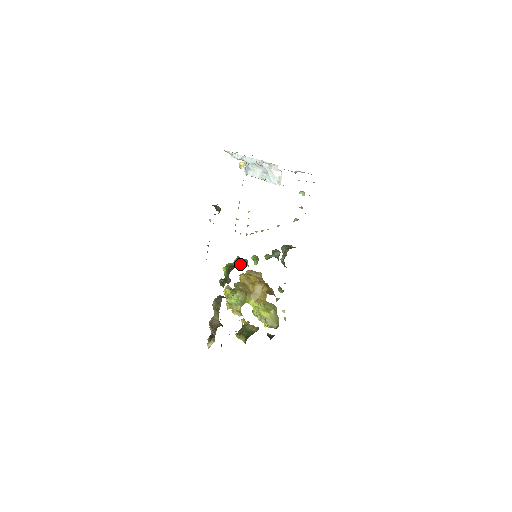
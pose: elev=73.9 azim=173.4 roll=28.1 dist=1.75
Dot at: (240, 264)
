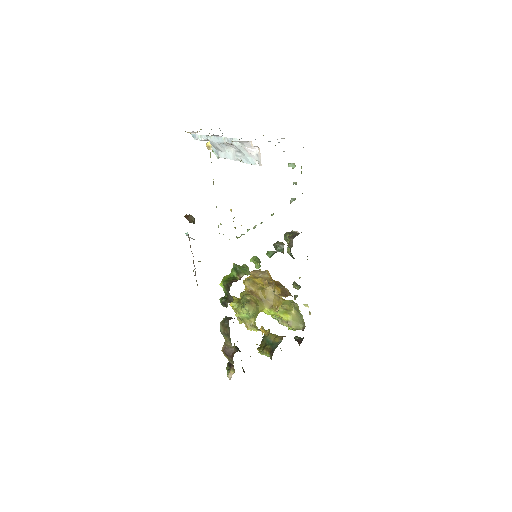
Dot at: (239, 274)
